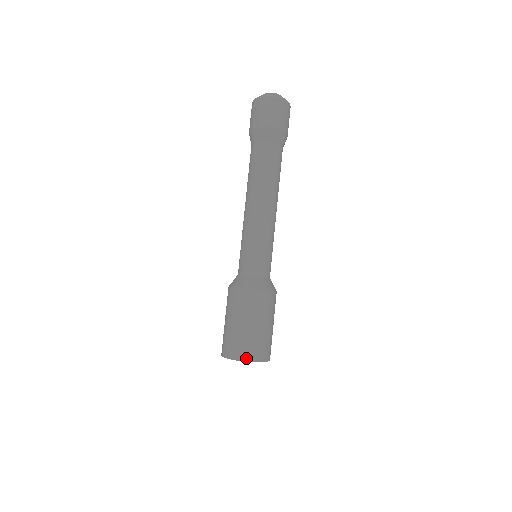
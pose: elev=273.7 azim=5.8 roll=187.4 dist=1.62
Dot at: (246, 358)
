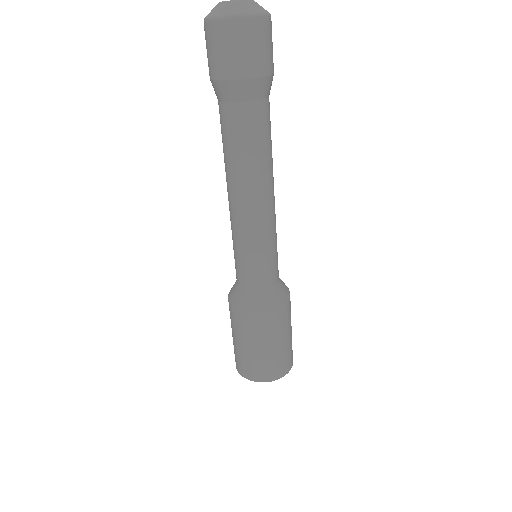
Dot at: (272, 378)
